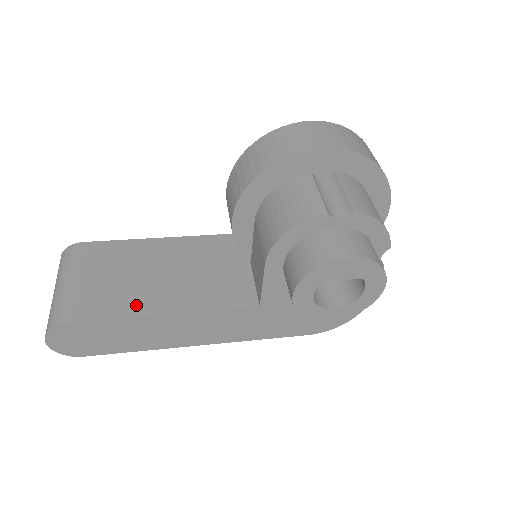
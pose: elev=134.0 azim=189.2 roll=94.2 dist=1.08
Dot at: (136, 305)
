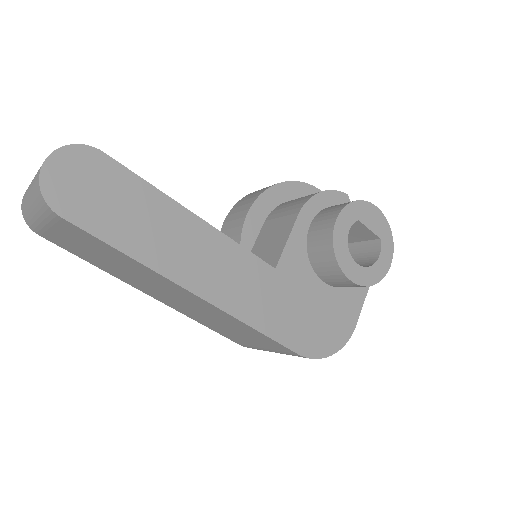
Dot at: occluded
